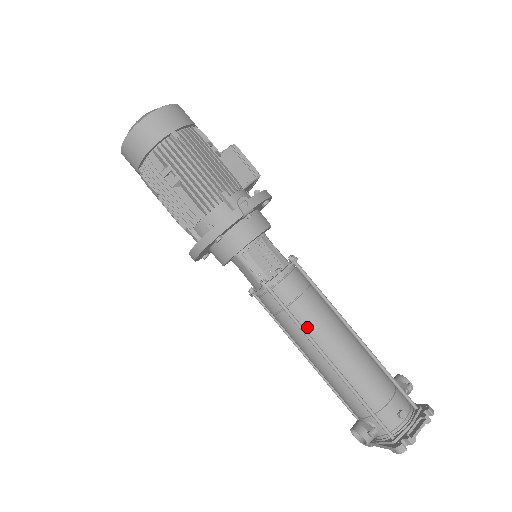
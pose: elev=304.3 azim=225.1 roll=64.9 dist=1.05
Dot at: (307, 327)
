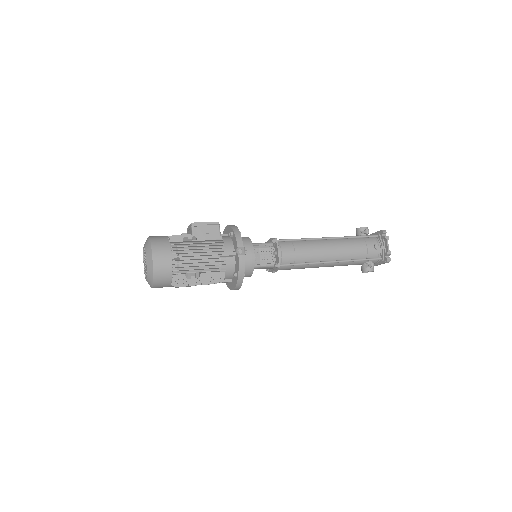
Dot at: (310, 260)
